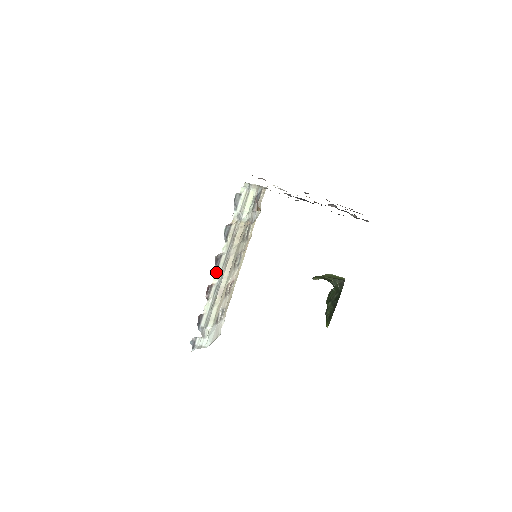
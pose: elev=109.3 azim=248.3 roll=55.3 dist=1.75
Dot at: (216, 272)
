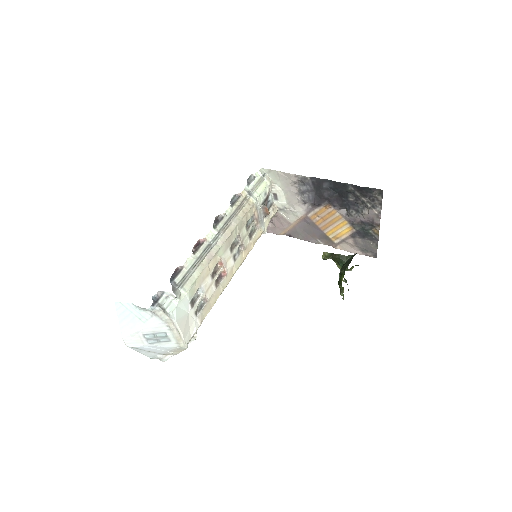
Dot at: (213, 229)
